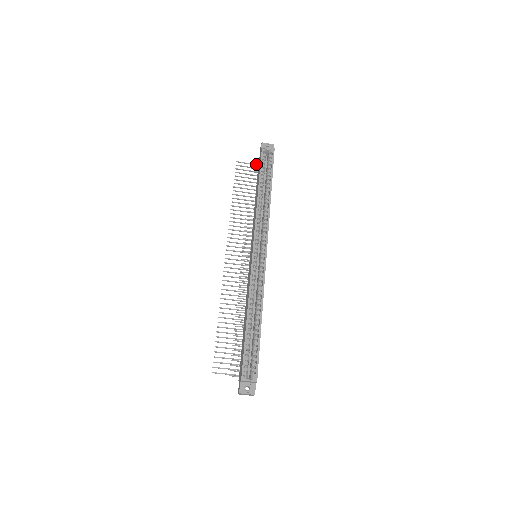
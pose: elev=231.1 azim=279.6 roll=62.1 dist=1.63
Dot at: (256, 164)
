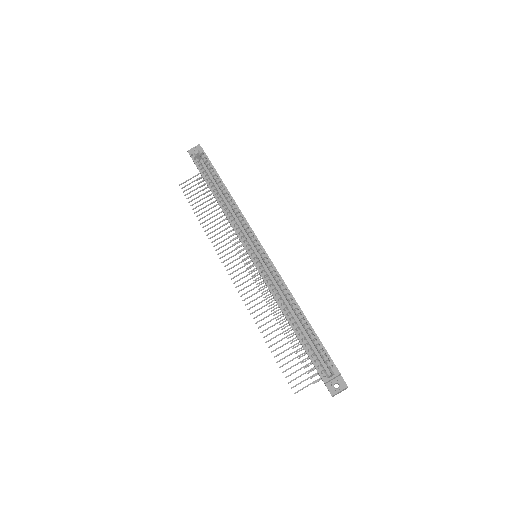
Dot at: (198, 174)
